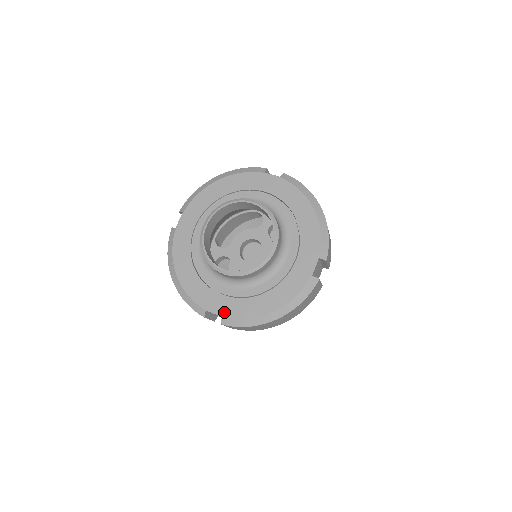
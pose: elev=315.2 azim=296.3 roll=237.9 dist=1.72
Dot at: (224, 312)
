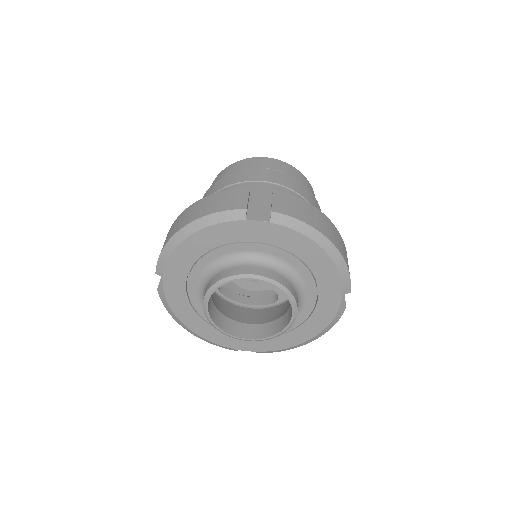
Dot at: (257, 349)
